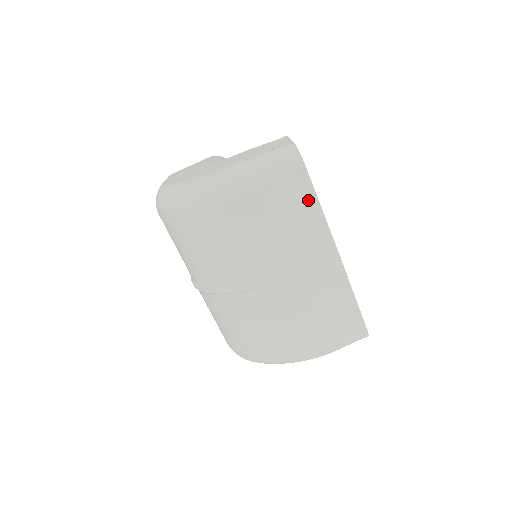
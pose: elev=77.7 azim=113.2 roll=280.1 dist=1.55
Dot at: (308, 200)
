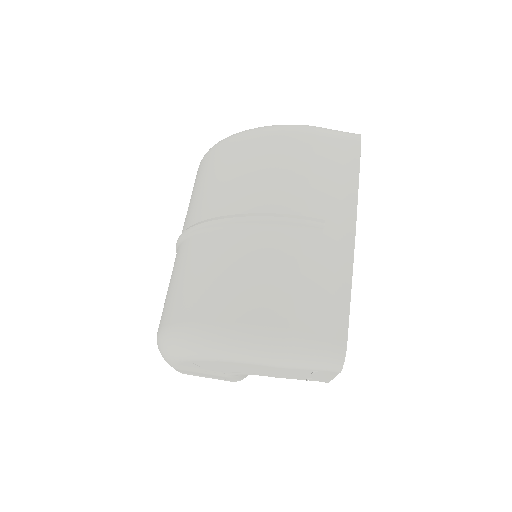
Dot at: (349, 168)
